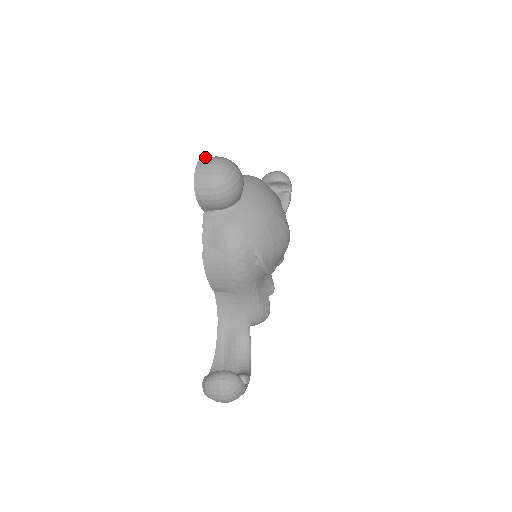
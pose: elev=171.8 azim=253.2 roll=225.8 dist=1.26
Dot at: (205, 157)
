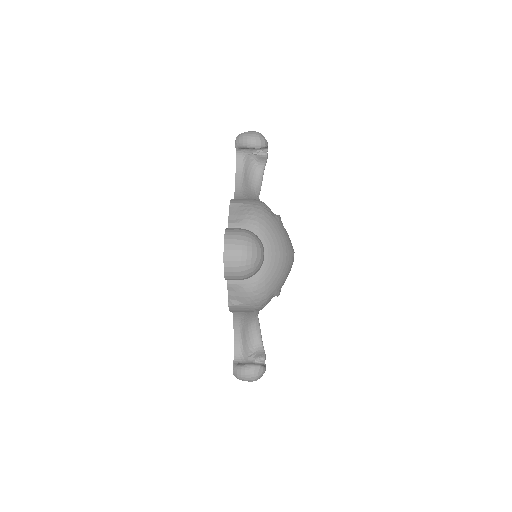
Dot at: (228, 241)
